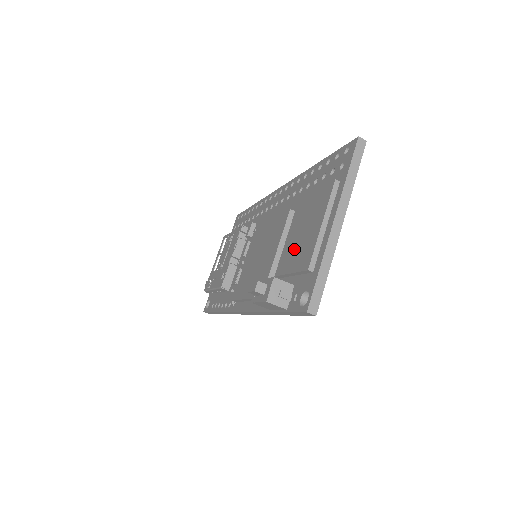
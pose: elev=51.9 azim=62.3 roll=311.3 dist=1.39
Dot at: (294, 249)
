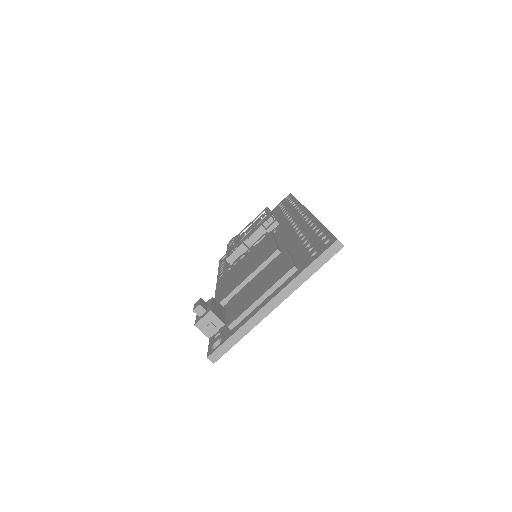
Dot at: (245, 294)
